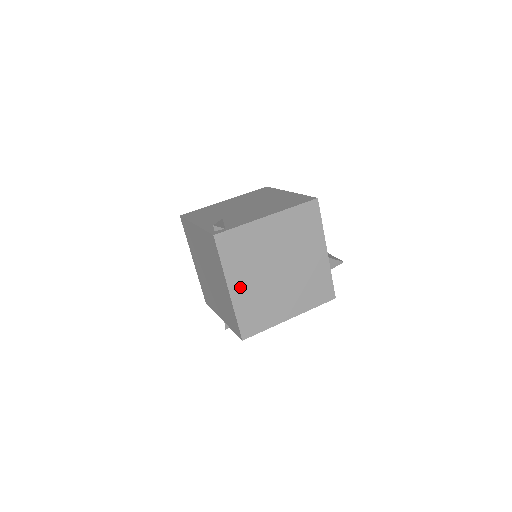
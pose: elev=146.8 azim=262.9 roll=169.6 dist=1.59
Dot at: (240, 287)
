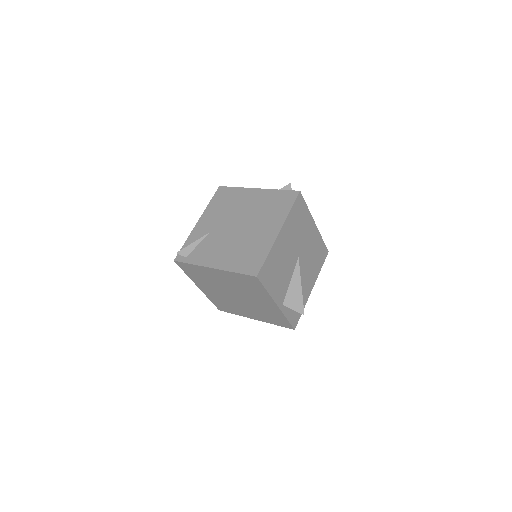
Dot at: (206, 290)
